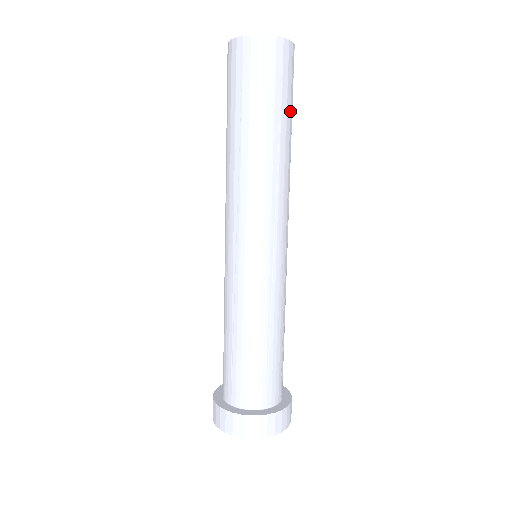
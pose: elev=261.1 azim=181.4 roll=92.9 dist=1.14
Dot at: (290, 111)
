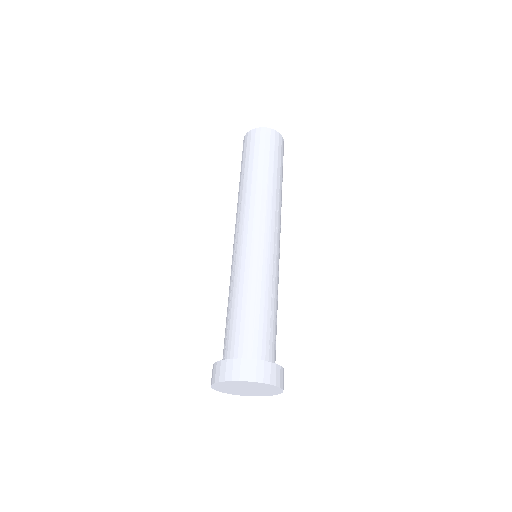
Dot at: (277, 164)
